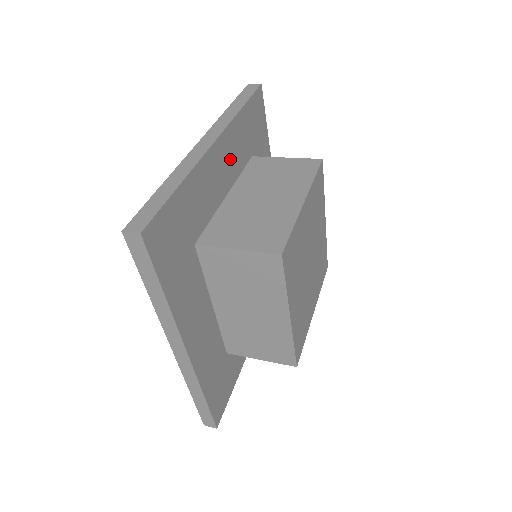
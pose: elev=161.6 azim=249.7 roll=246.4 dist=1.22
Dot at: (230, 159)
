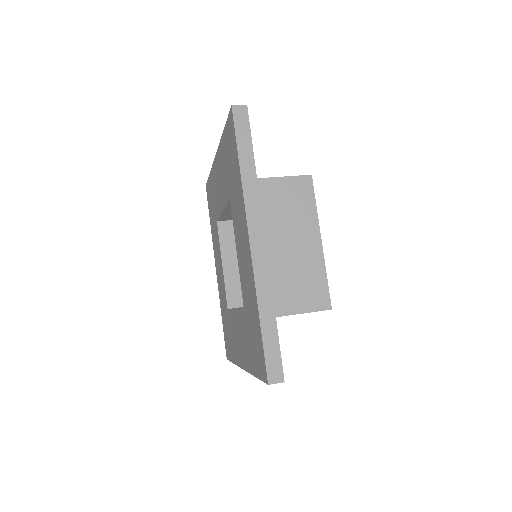
Dot at: occluded
